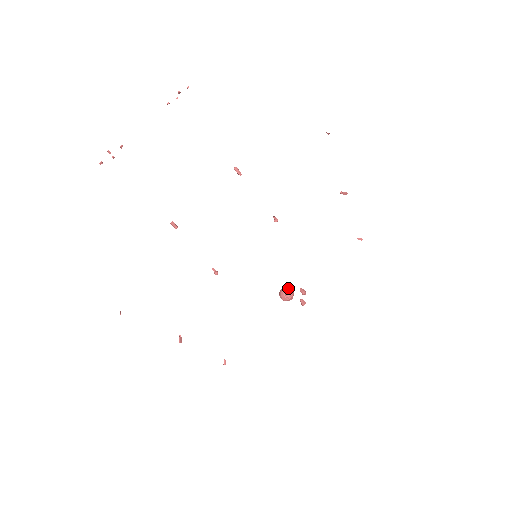
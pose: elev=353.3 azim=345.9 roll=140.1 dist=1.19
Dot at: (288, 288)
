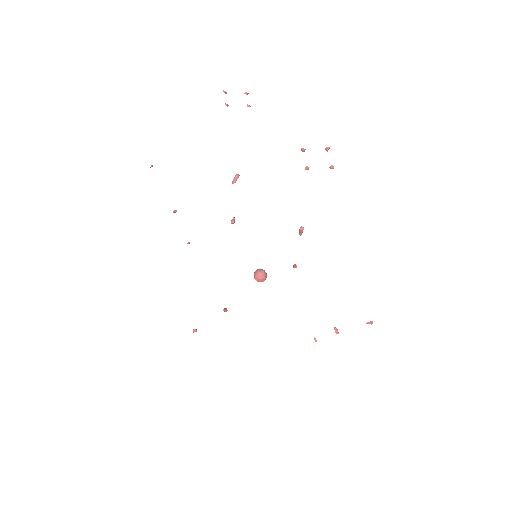
Dot at: (262, 278)
